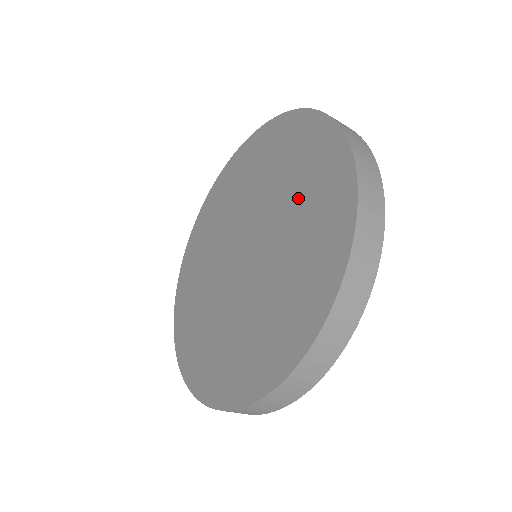
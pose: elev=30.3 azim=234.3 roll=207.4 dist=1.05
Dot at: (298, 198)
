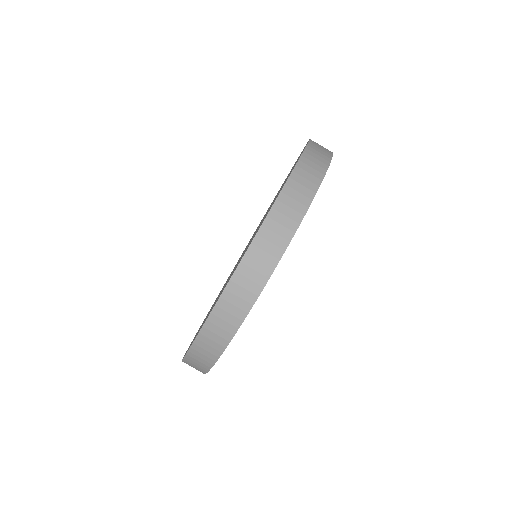
Dot at: occluded
